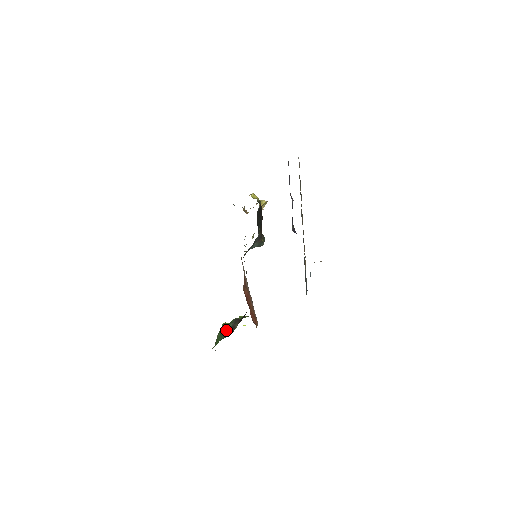
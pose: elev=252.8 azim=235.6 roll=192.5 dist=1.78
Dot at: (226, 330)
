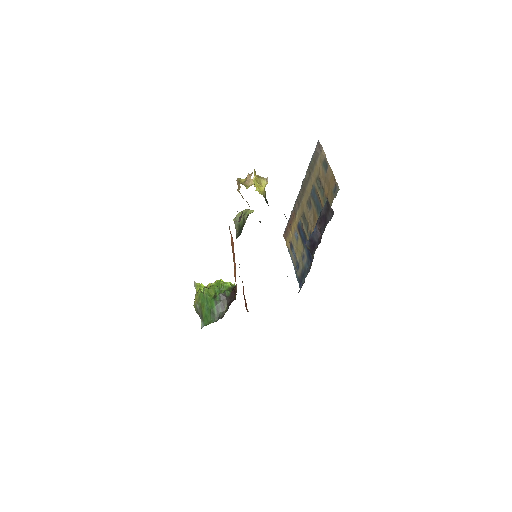
Dot at: (215, 309)
